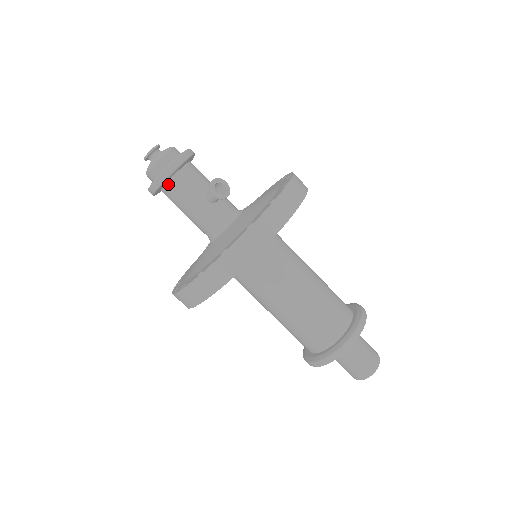
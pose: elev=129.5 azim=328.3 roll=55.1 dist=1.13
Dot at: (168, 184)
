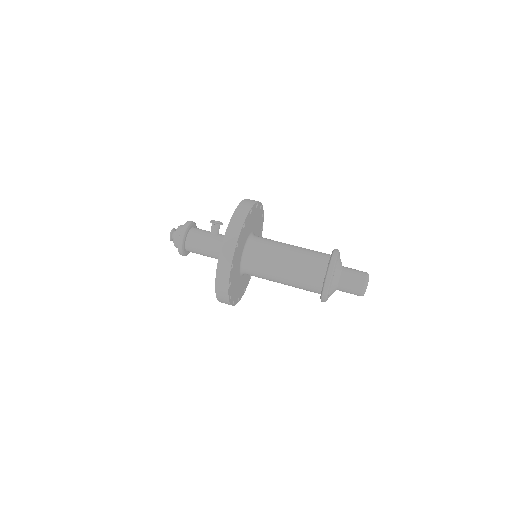
Dot at: (188, 236)
